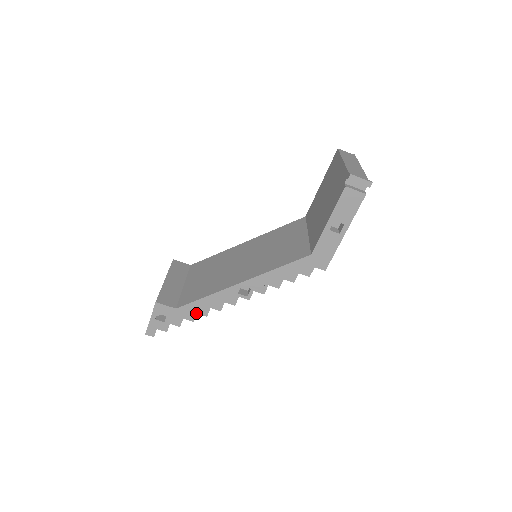
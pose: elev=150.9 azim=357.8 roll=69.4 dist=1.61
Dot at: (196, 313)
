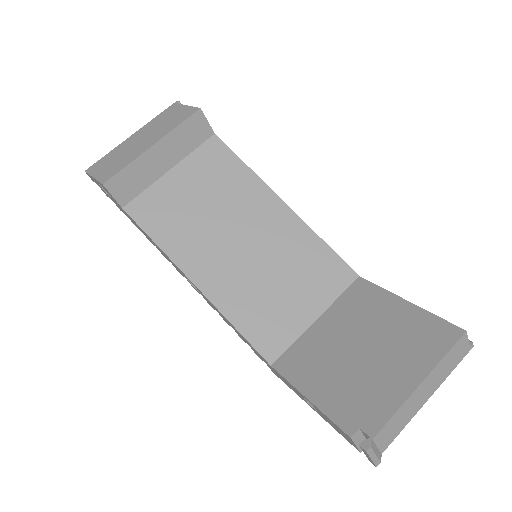
Dot at: (141, 230)
